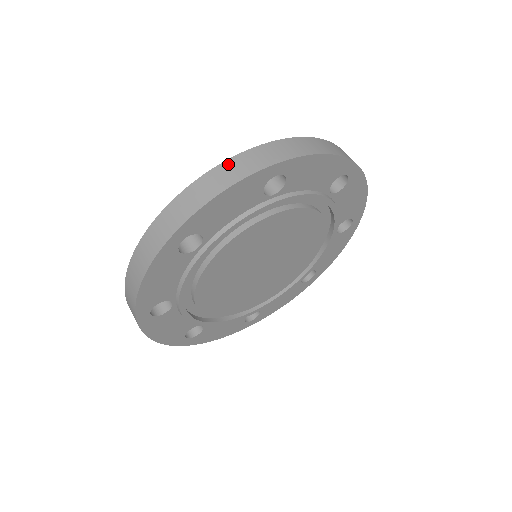
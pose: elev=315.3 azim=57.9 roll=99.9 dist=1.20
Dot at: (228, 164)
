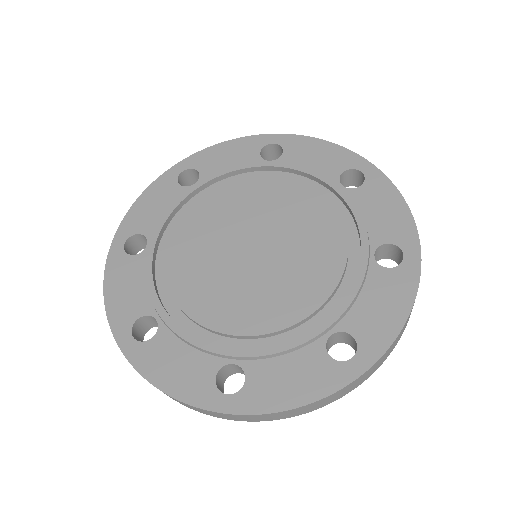
Dot at: occluded
